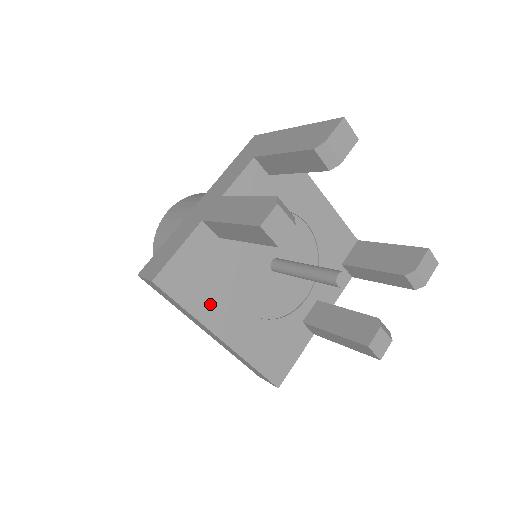
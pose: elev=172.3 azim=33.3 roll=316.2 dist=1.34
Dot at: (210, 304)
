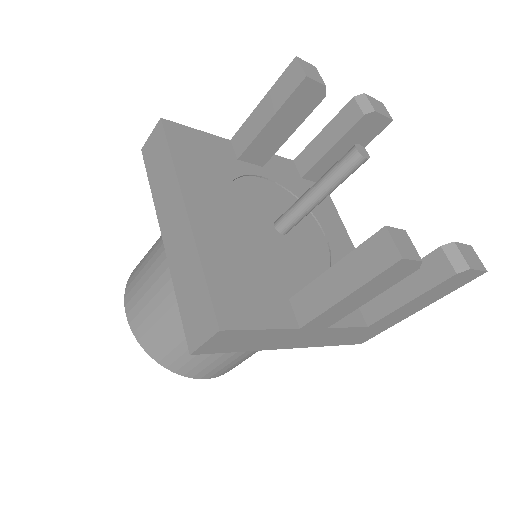
Dot at: (197, 178)
